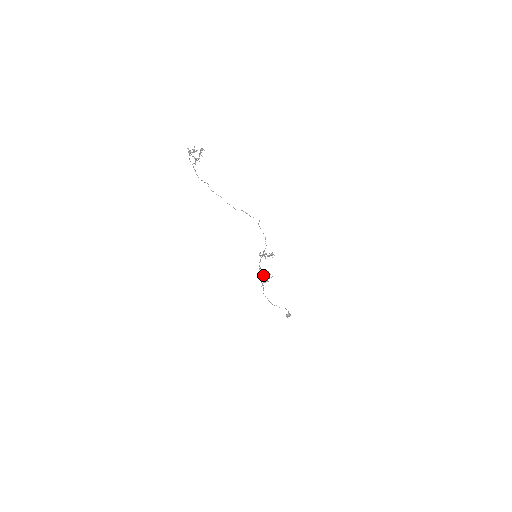
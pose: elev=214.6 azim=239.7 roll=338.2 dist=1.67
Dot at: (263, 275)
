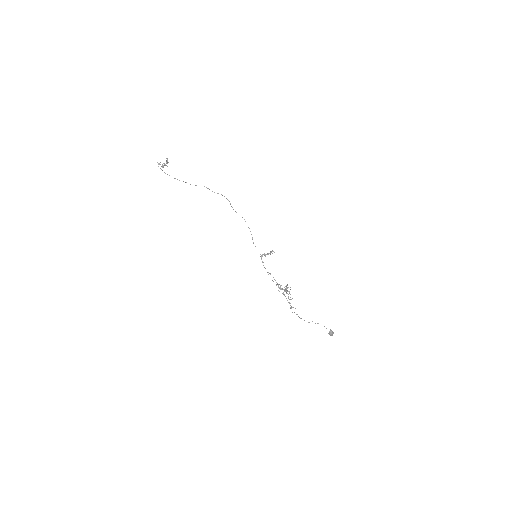
Dot at: occluded
